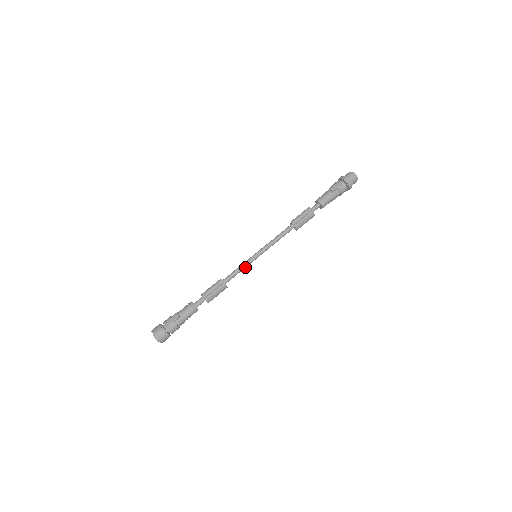
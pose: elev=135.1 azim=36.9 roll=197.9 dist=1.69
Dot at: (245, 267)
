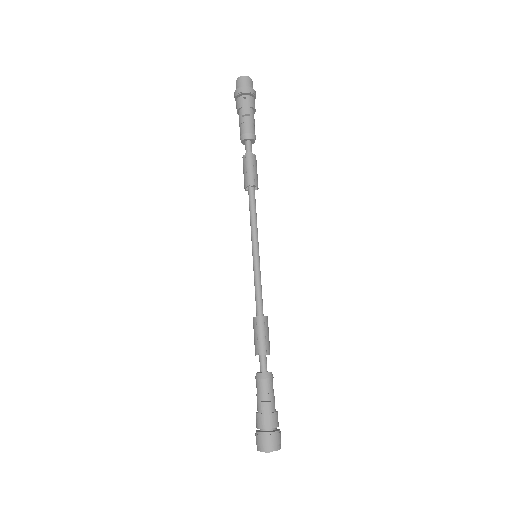
Dot at: (260, 279)
